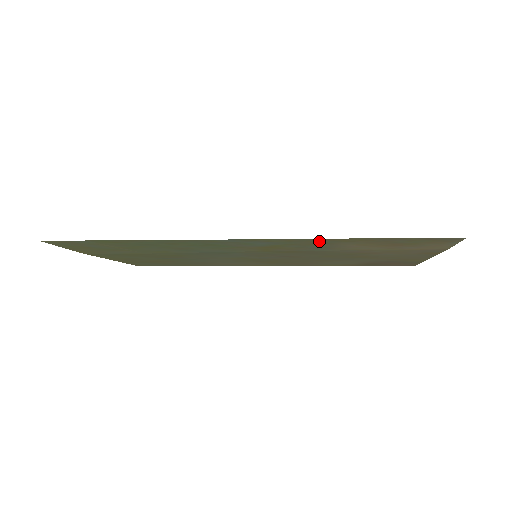
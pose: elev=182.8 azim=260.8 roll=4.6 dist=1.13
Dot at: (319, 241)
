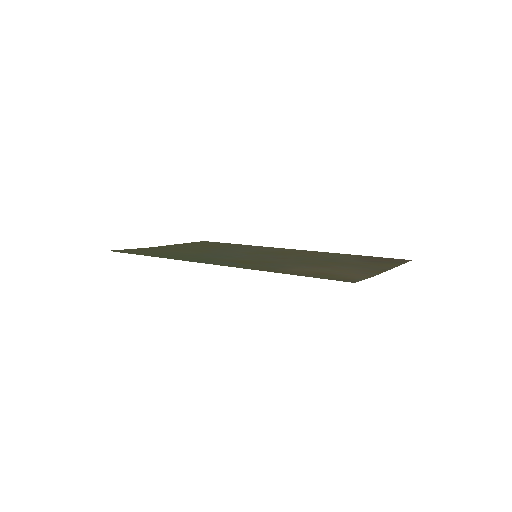
Dot at: (261, 269)
